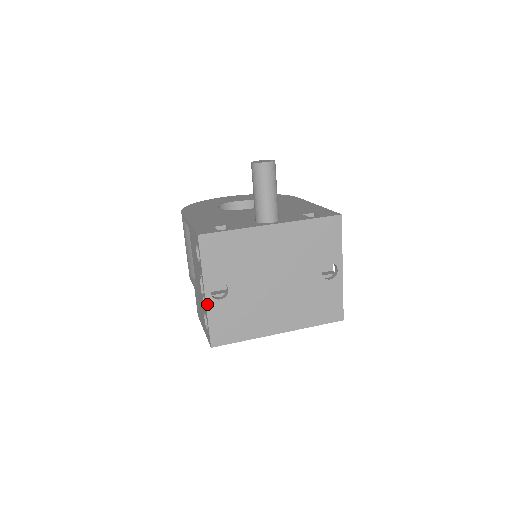
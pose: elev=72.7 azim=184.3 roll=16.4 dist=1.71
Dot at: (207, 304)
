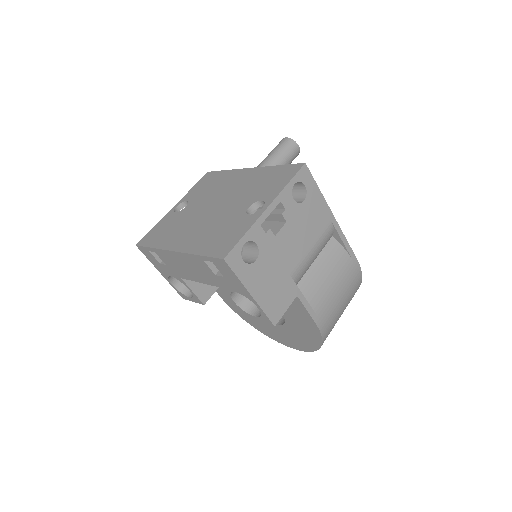
Dot at: (167, 214)
